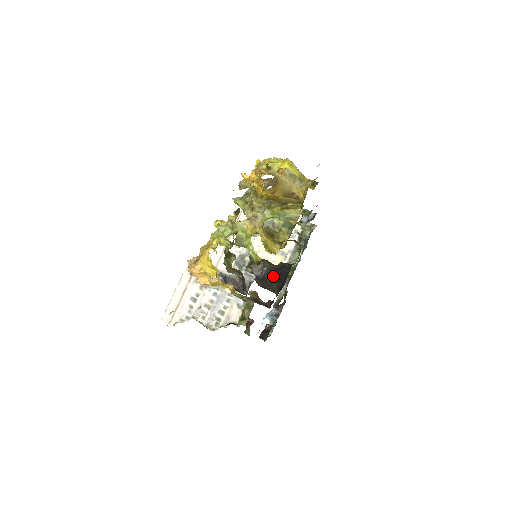
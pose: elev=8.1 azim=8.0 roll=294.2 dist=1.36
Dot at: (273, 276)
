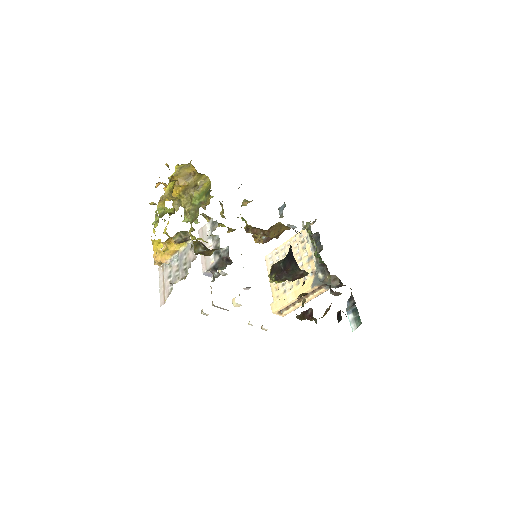
Dot at: (288, 262)
